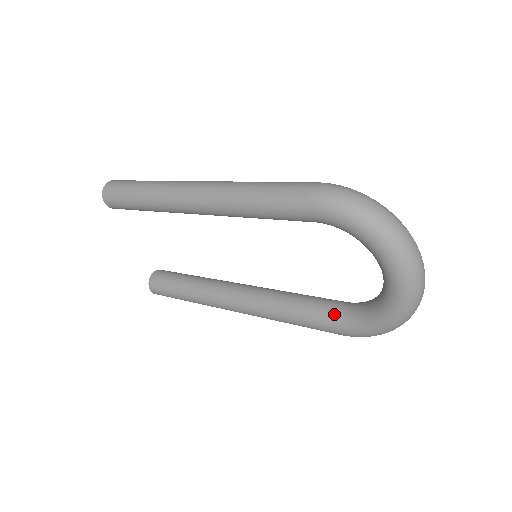
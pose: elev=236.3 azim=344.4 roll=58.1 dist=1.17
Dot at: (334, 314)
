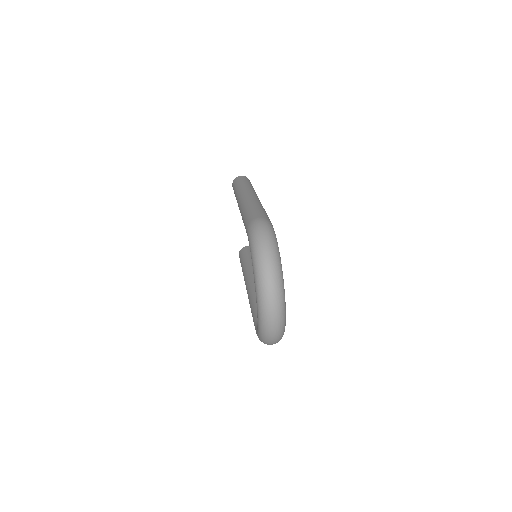
Dot at: occluded
